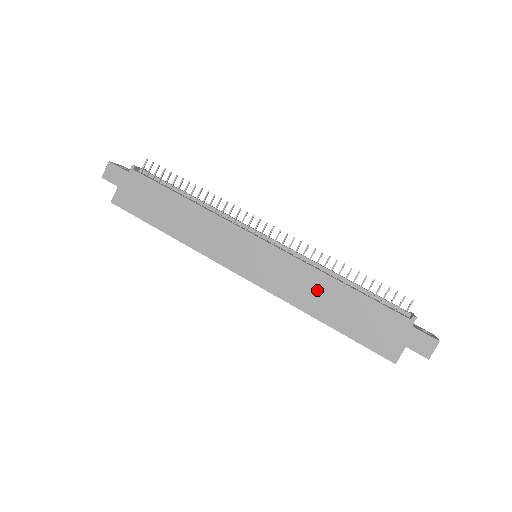
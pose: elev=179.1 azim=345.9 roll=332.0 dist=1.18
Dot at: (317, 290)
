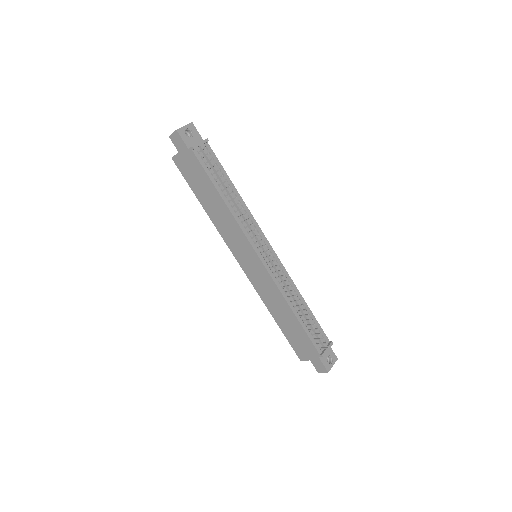
Dot at: (278, 305)
